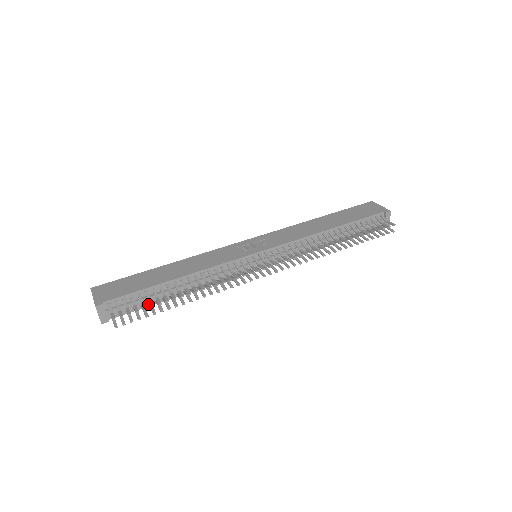
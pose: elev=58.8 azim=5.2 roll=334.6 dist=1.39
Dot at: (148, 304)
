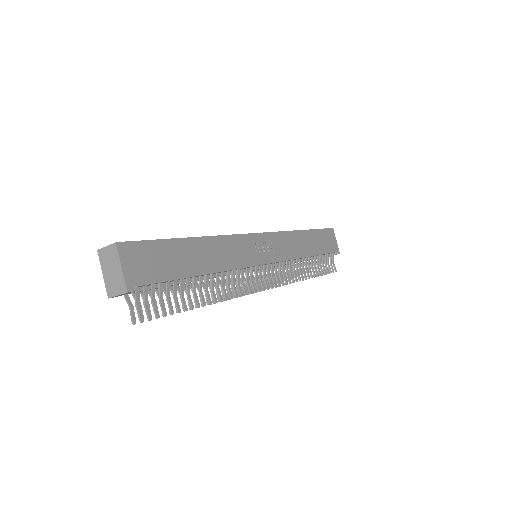
Dot at: (163, 289)
